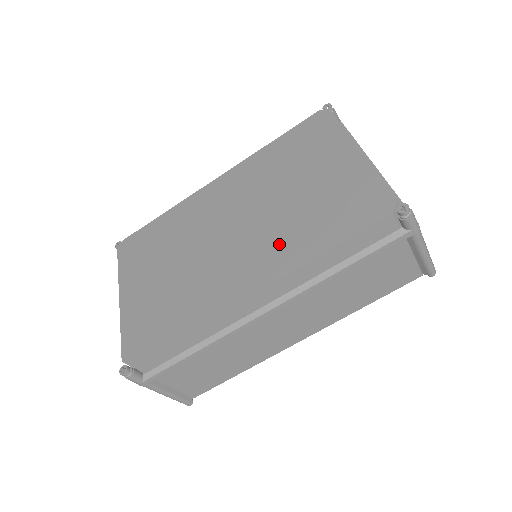
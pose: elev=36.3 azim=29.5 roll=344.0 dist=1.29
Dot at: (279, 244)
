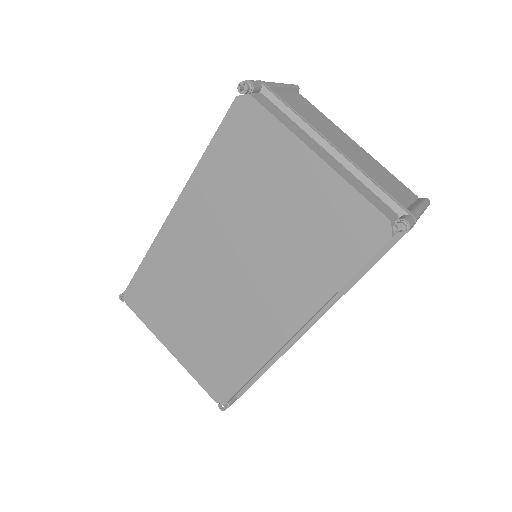
Dot at: (291, 283)
